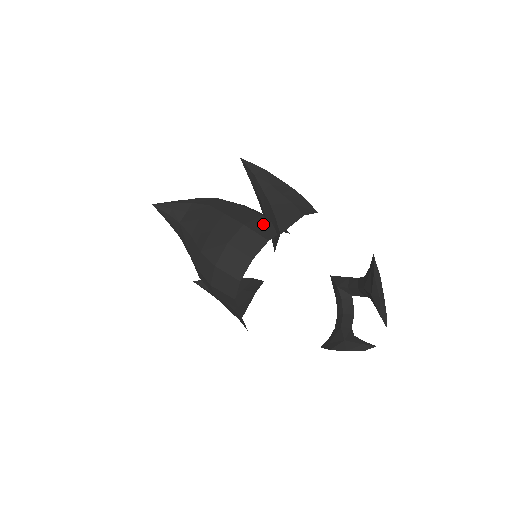
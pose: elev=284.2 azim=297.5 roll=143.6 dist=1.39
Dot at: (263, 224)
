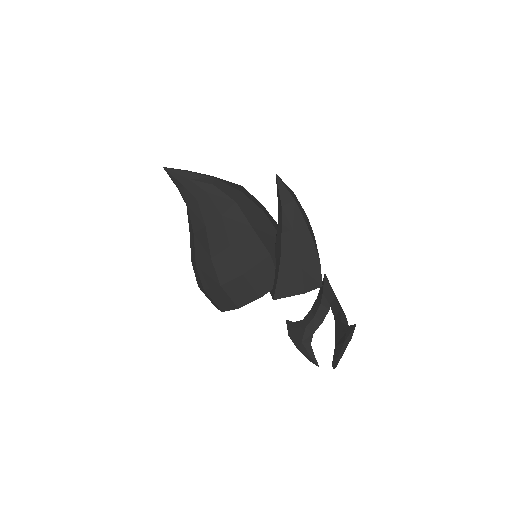
Dot at: (264, 272)
